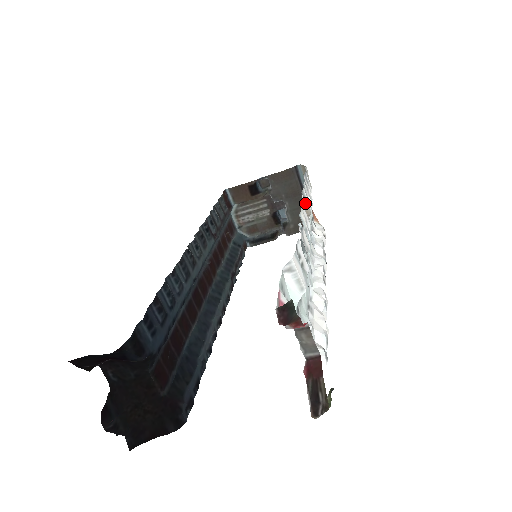
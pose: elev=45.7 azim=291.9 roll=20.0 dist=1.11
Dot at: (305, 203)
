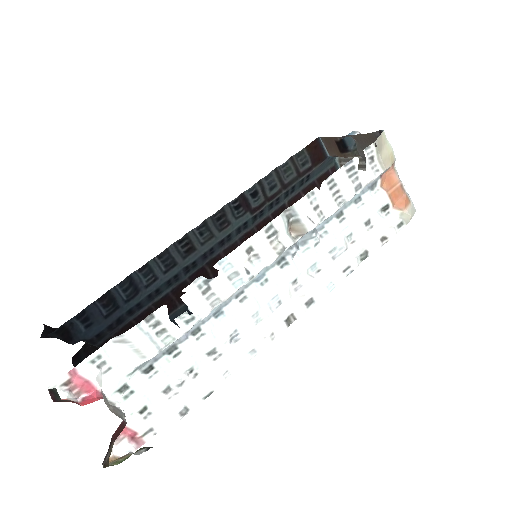
Dot at: (295, 220)
